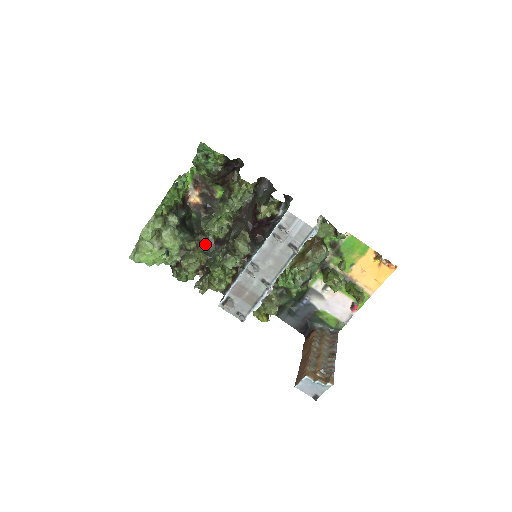
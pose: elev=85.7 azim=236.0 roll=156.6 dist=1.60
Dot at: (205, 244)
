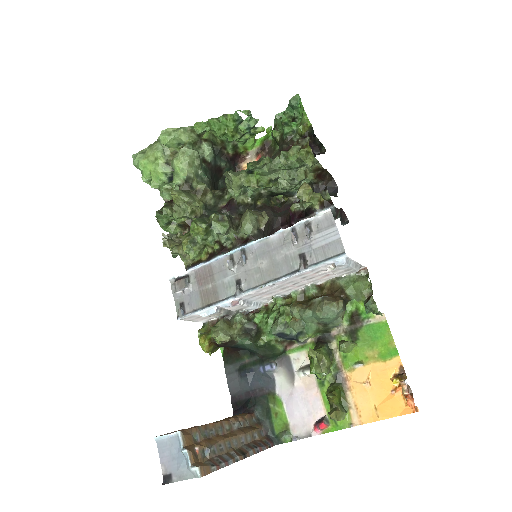
Dot at: (215, 199)
